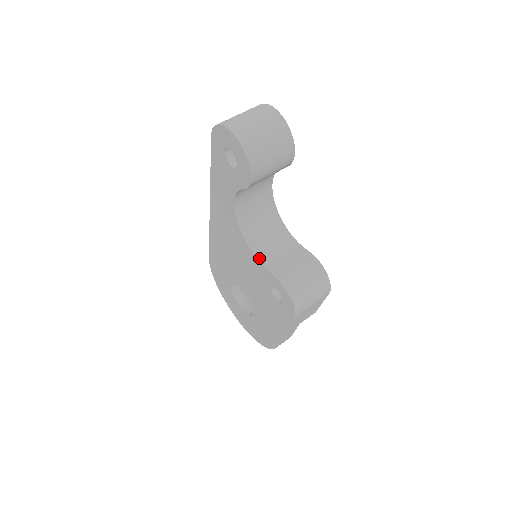
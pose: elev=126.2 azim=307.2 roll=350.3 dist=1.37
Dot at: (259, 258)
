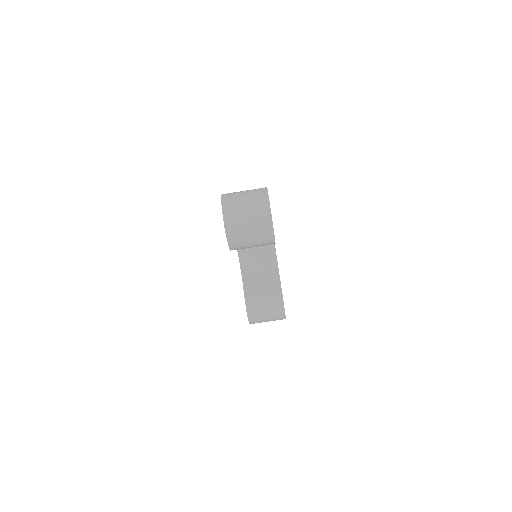
Dot at: (243, 274)
